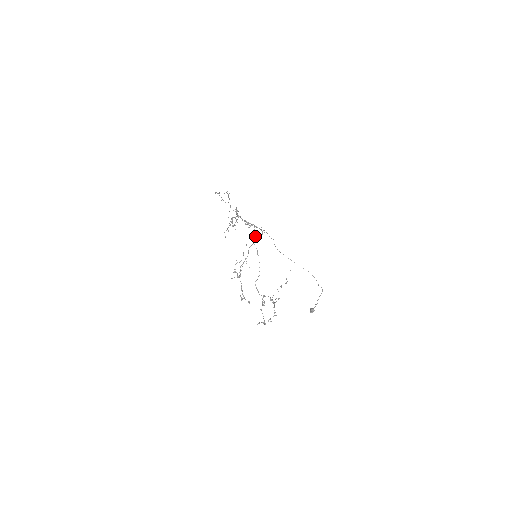
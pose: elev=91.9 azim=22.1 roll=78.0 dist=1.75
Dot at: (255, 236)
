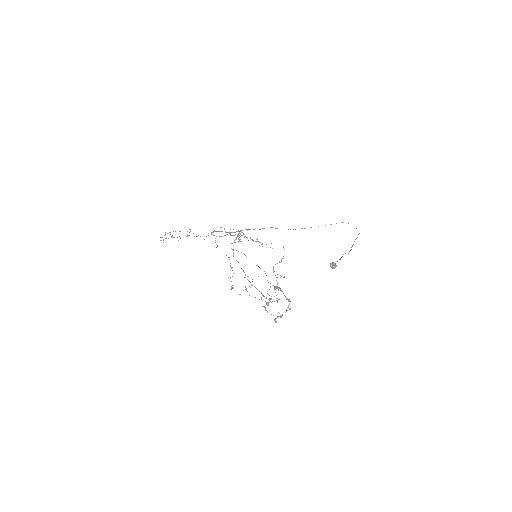
Dot at: occluded
